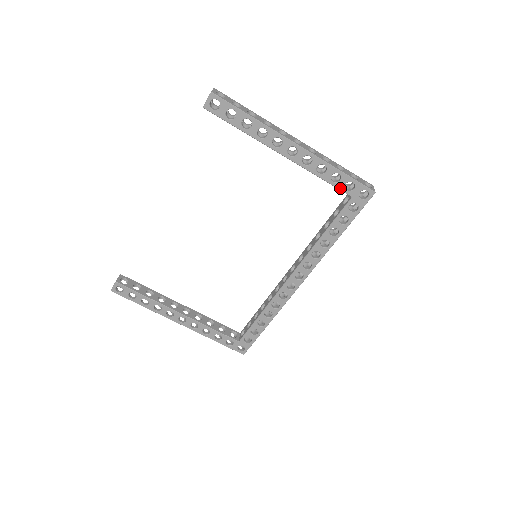
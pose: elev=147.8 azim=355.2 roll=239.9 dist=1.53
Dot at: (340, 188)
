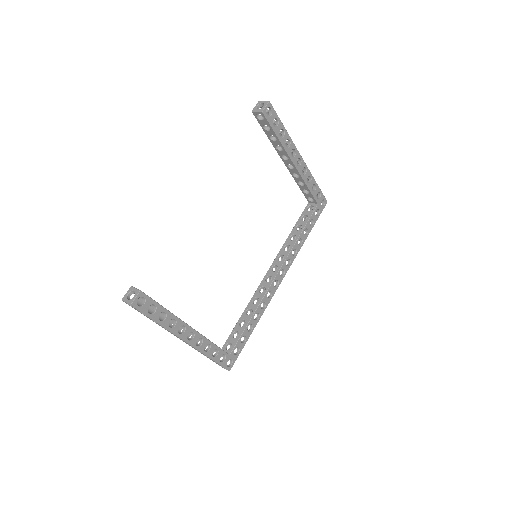
Dot at: (314, 196)
